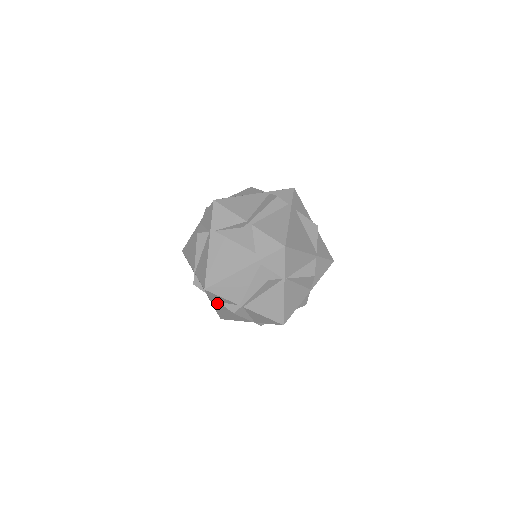
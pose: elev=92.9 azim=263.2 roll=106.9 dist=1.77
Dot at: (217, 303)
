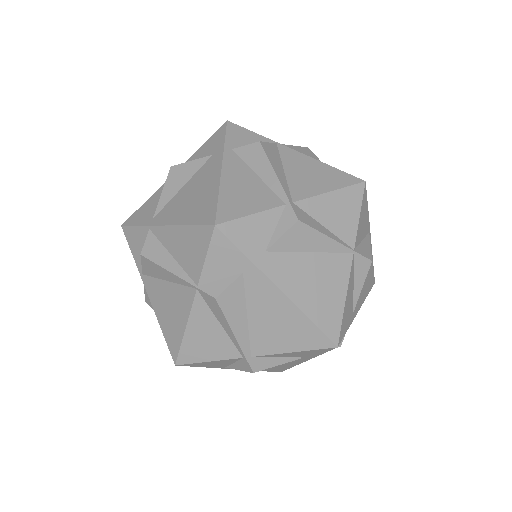
Dot at: (271, 263)
